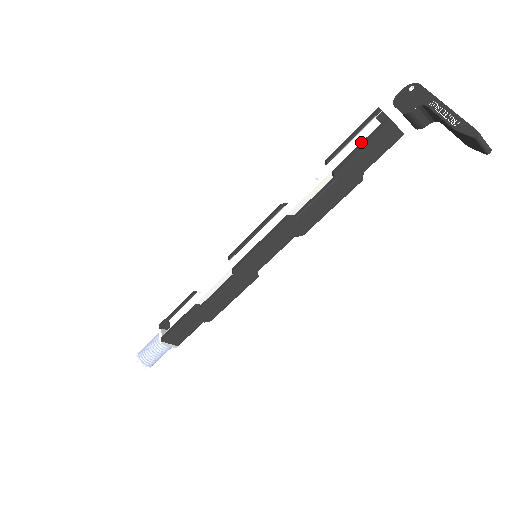
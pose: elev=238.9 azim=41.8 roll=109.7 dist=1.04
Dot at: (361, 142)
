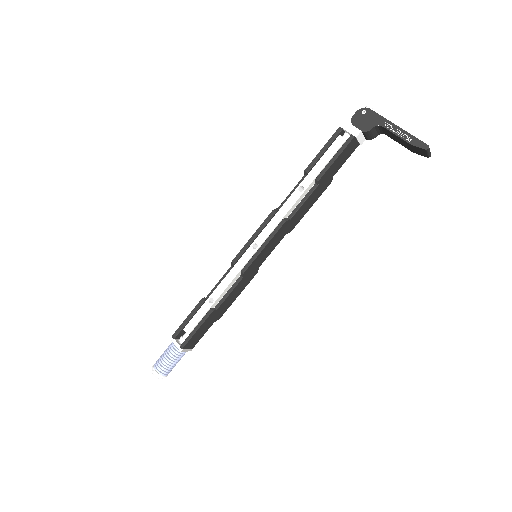
Dot at: (334, 155)
